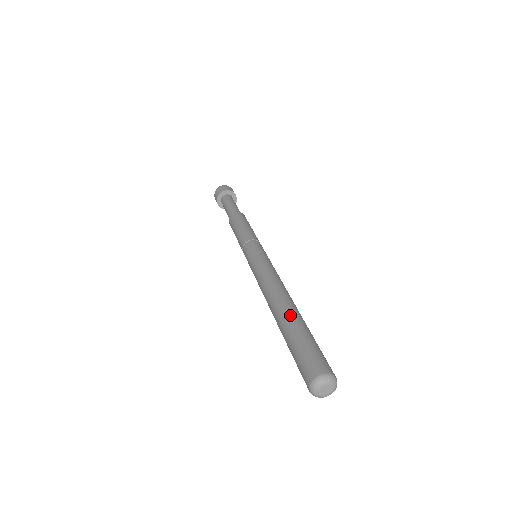
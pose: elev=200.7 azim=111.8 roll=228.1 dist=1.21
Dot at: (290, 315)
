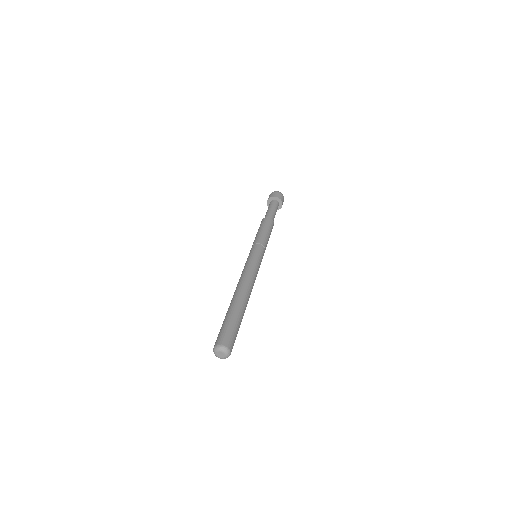
Dot at: (241, 306)
